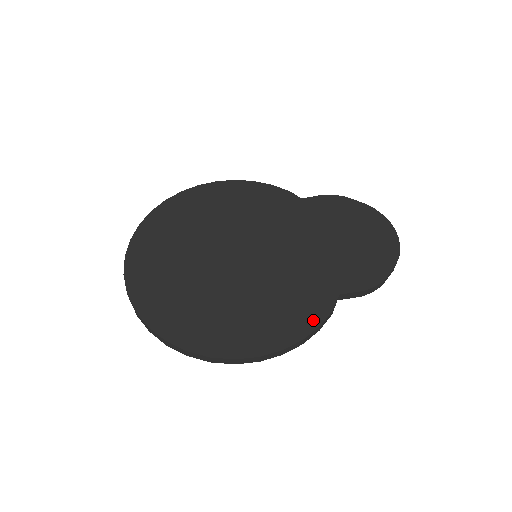
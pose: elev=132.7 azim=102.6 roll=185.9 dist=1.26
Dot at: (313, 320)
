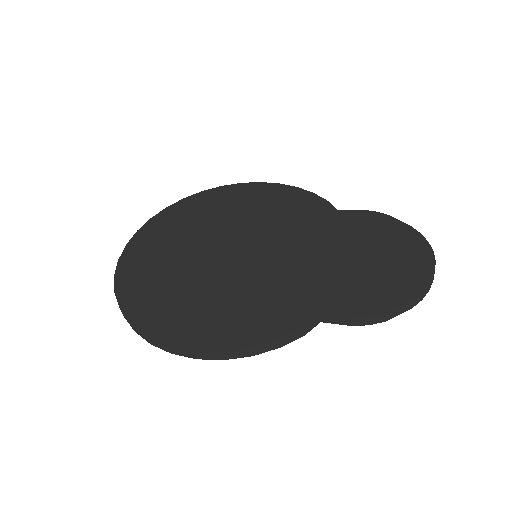
Dot at: (272, 332)
